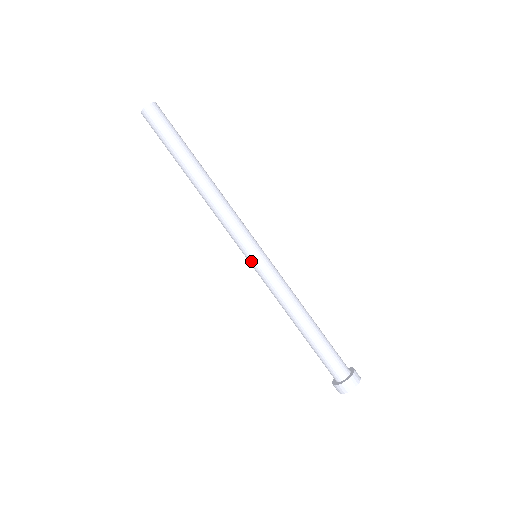
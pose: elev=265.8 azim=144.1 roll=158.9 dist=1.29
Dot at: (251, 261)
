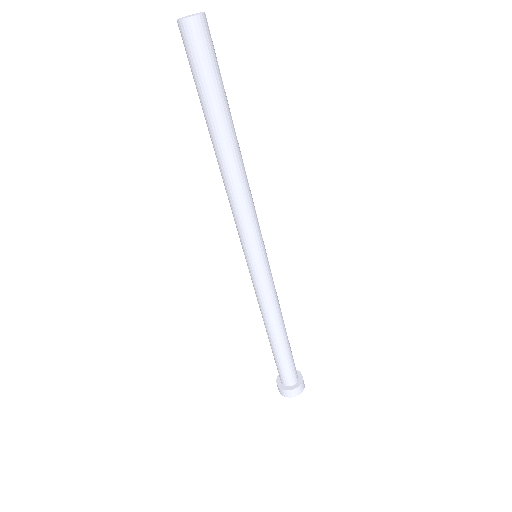
Dot at: (249, 263)
